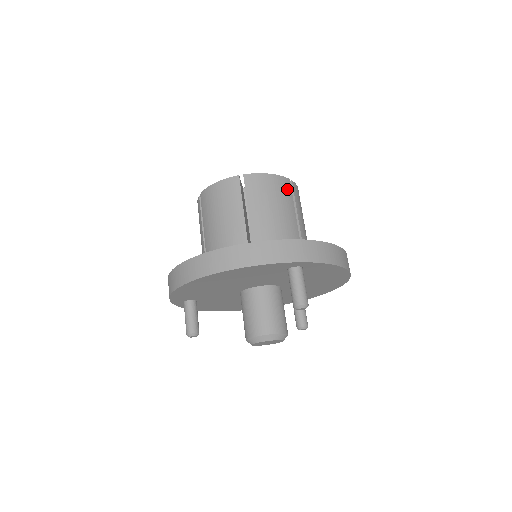
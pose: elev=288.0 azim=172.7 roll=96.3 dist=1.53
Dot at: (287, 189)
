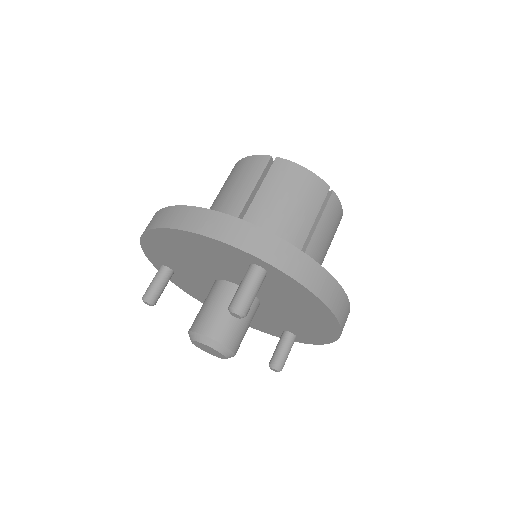
Dot at: (319, 194)
